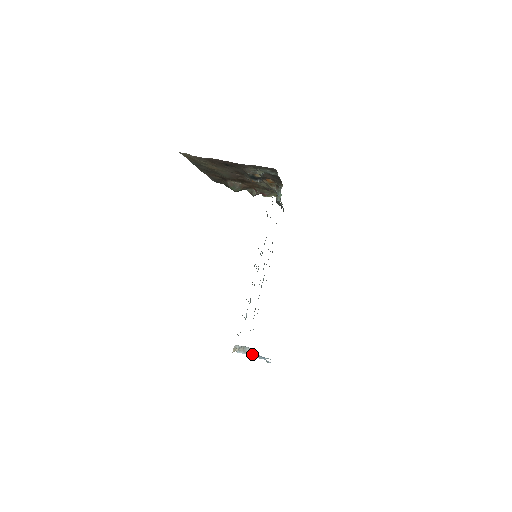
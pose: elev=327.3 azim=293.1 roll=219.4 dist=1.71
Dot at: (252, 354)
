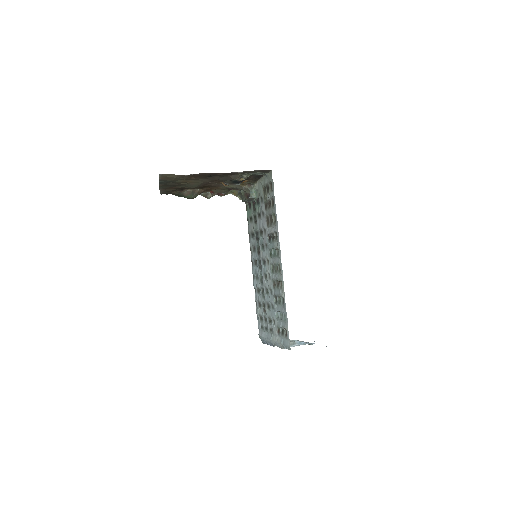
Dot at: (298, 344)
